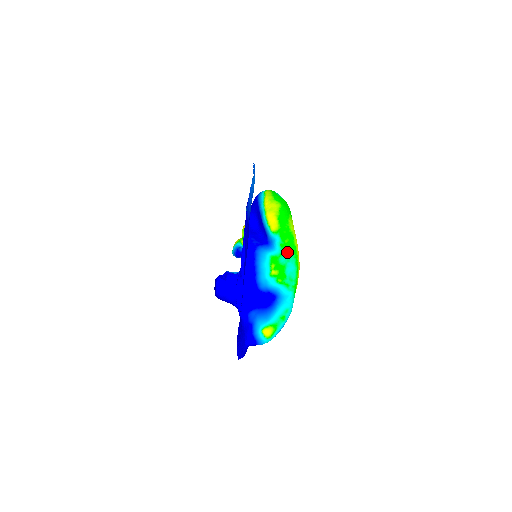
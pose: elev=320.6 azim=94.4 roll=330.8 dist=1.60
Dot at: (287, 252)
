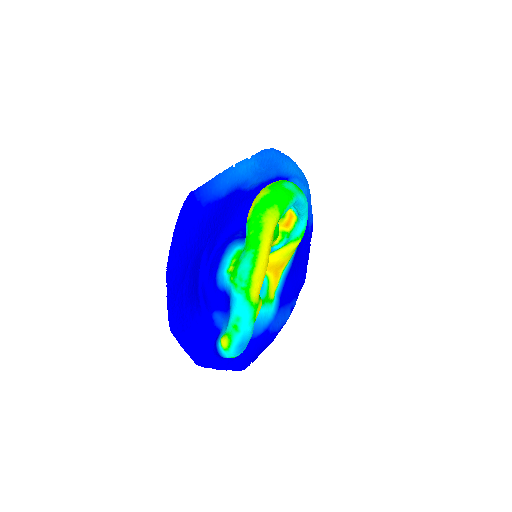
Dot at: (248, 246)
